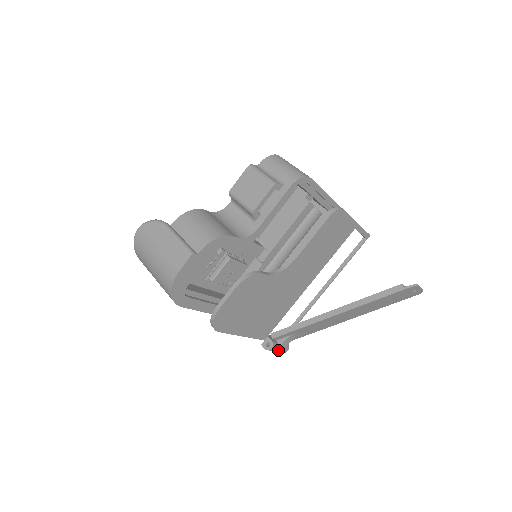
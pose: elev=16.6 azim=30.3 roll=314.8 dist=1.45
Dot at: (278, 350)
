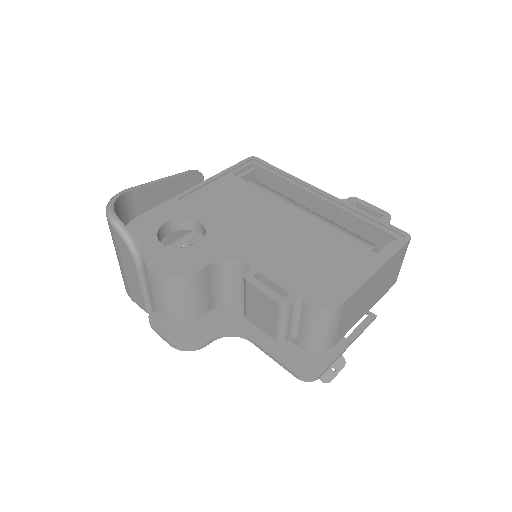
Dot at: occluded
